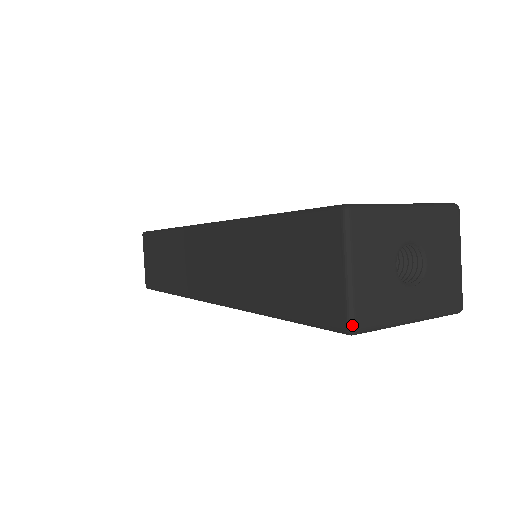
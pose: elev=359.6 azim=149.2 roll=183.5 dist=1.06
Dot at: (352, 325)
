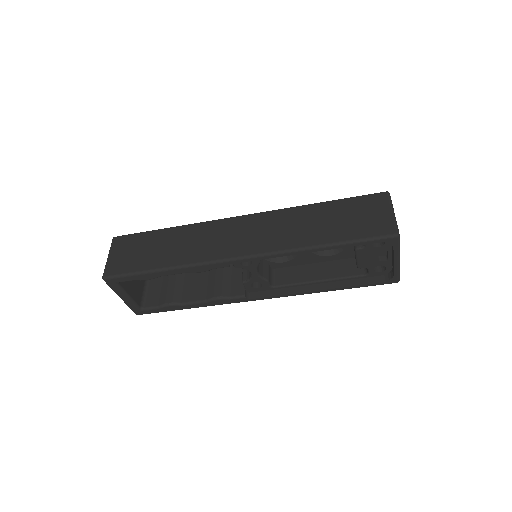
Dot at: occluded
